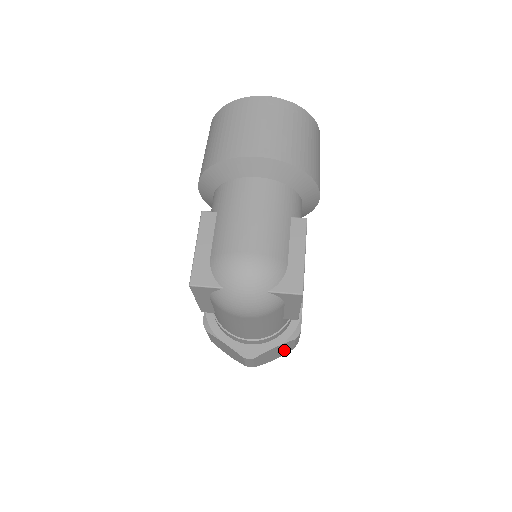
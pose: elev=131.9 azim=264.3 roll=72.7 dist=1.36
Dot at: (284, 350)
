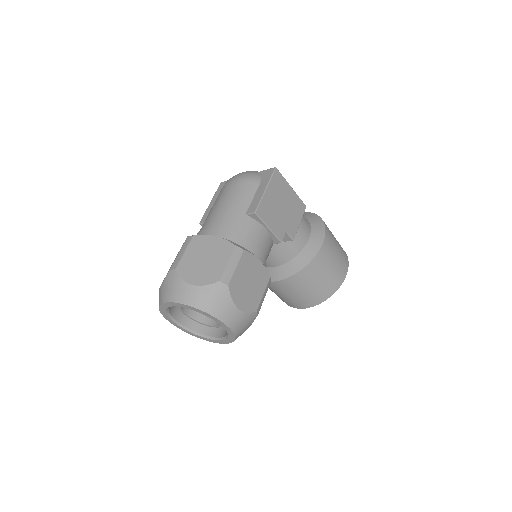
Dot at: (214, 267)
